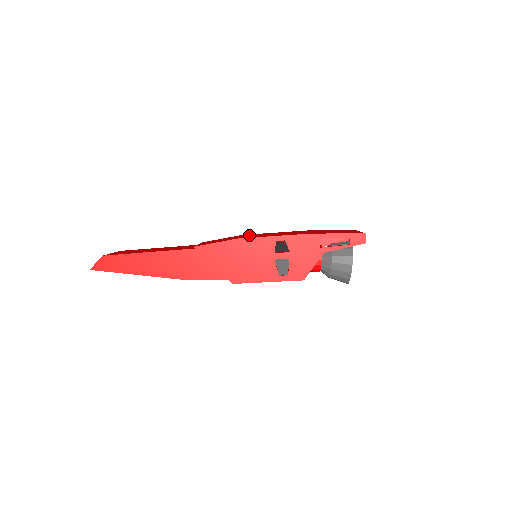
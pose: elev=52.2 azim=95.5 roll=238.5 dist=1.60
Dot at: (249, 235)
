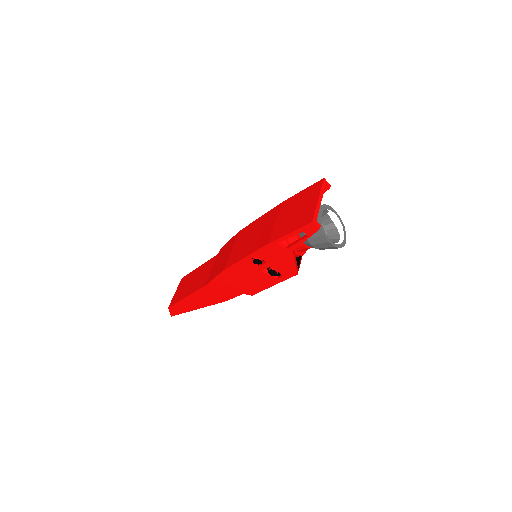
Dot at: (239, 241)
